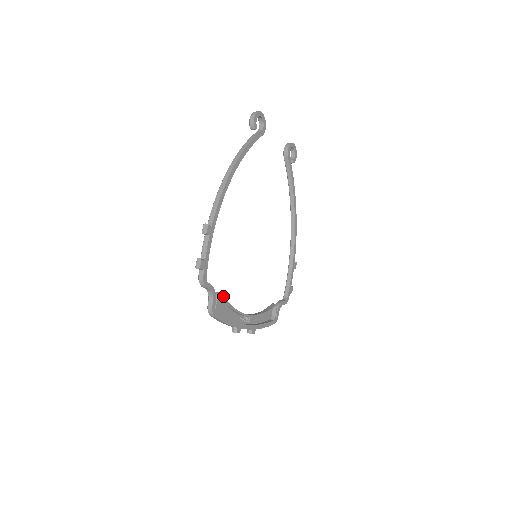
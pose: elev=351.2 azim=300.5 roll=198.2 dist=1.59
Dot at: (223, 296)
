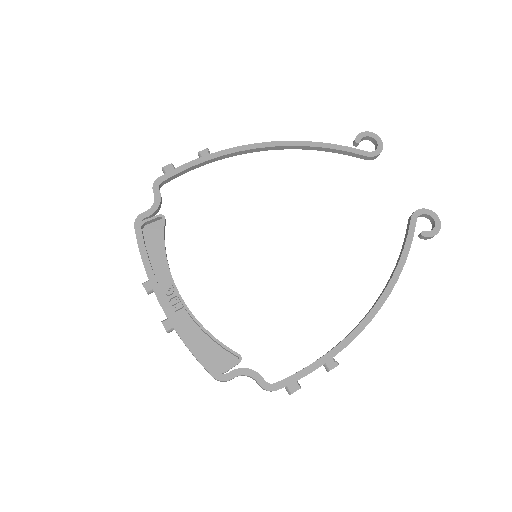
Dot at: (164, 224)
